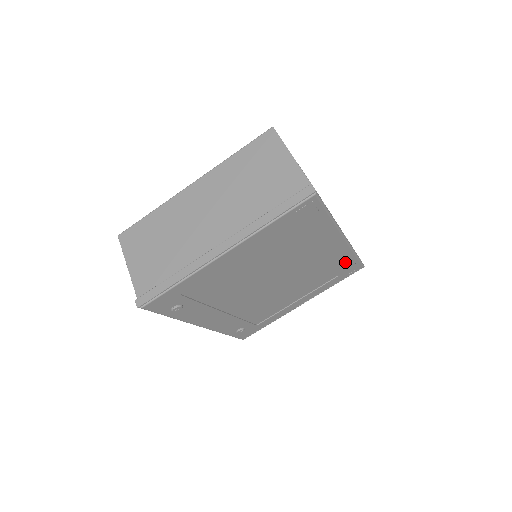
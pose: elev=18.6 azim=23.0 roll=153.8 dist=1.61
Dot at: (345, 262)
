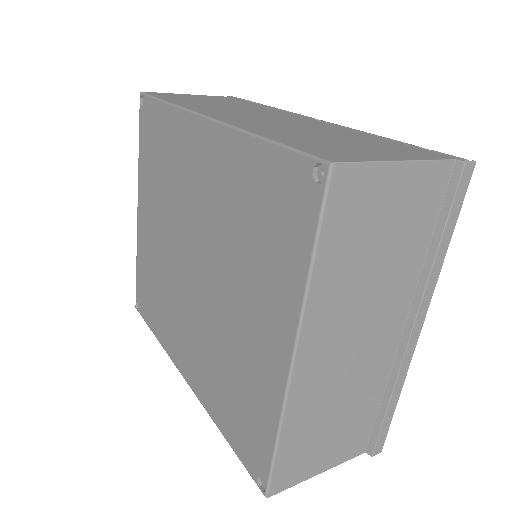
Dot at: occluded
